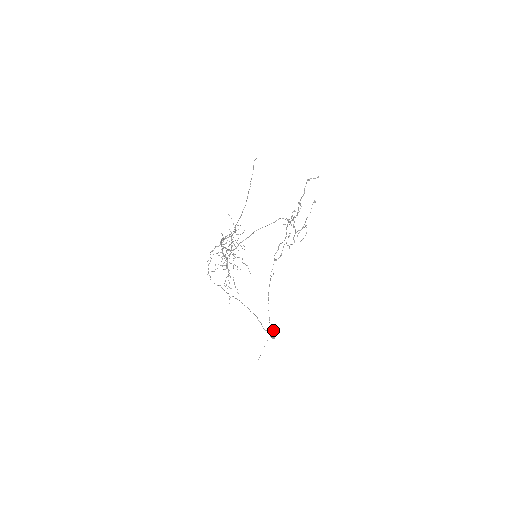
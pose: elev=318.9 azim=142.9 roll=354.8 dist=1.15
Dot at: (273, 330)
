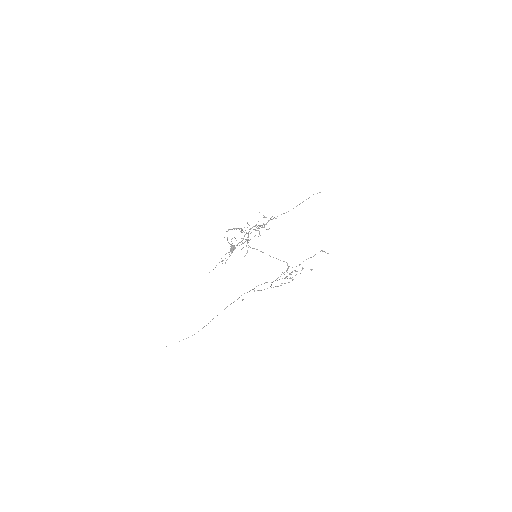
Dot at: occluded
